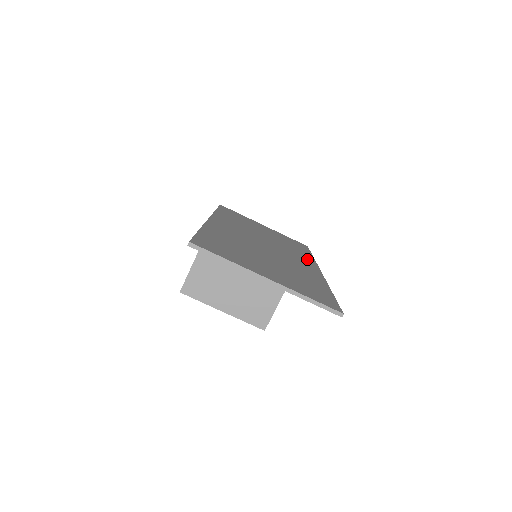
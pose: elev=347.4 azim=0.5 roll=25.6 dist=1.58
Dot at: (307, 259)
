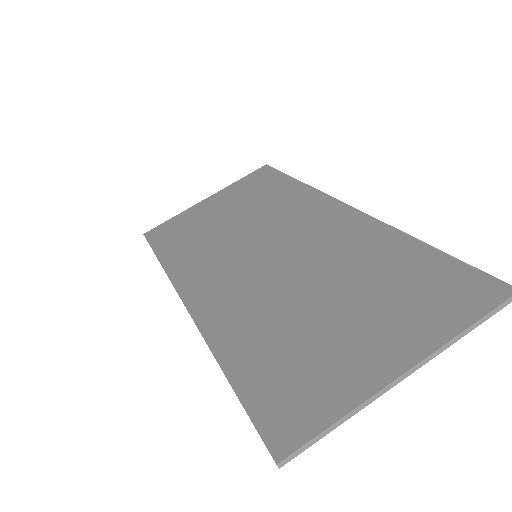
Dot at: (310, 201)
